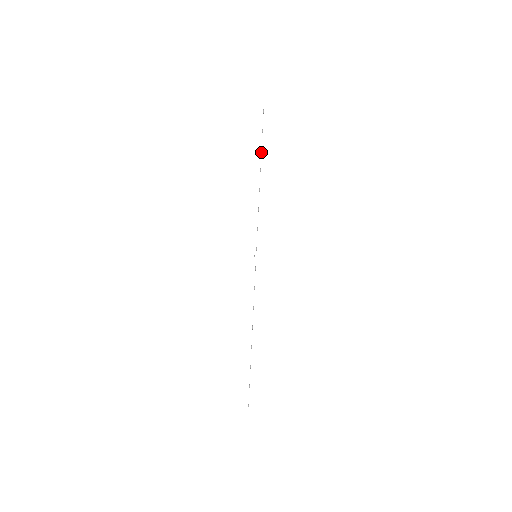
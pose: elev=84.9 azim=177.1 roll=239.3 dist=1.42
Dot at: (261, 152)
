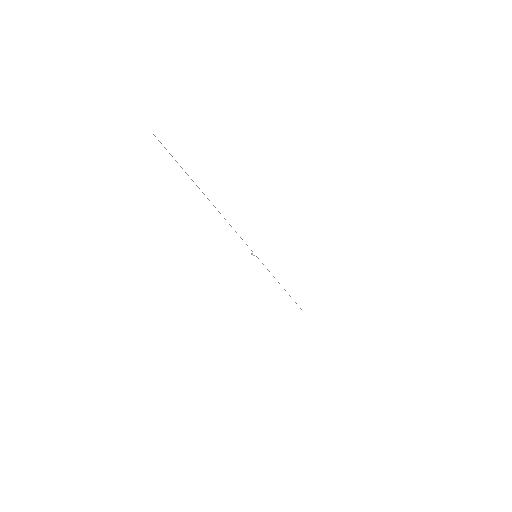
Dot at: occluded
